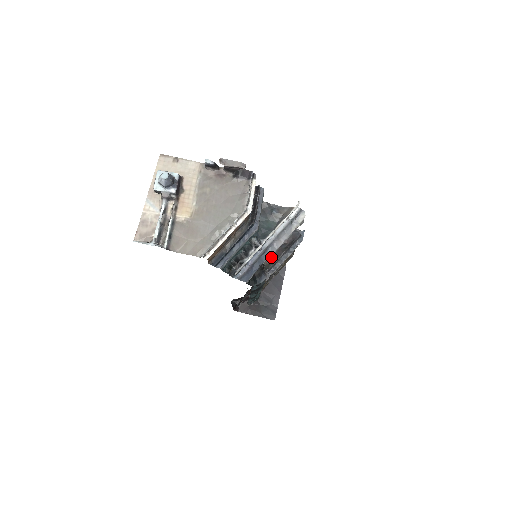
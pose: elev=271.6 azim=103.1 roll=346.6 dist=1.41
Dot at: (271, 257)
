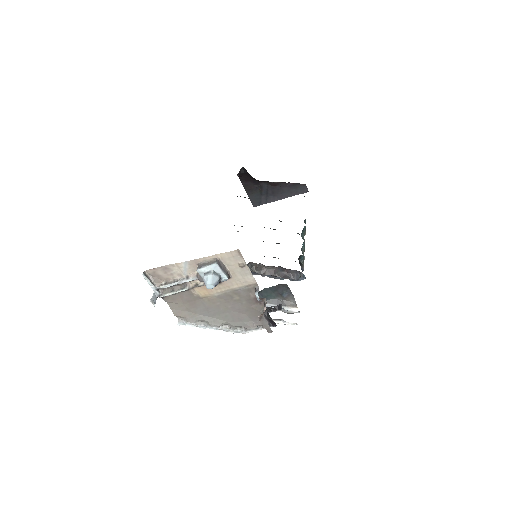
Dot at: (264, 267)
